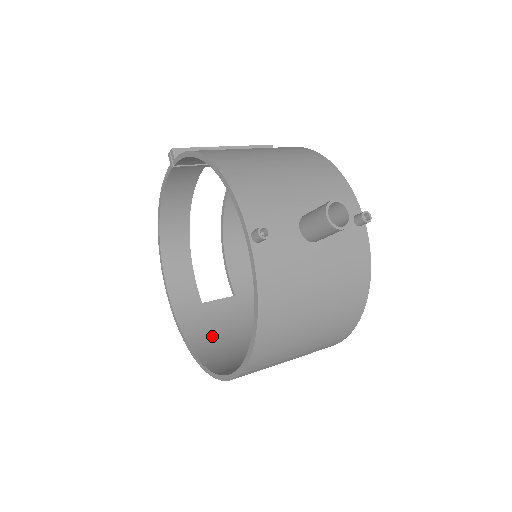
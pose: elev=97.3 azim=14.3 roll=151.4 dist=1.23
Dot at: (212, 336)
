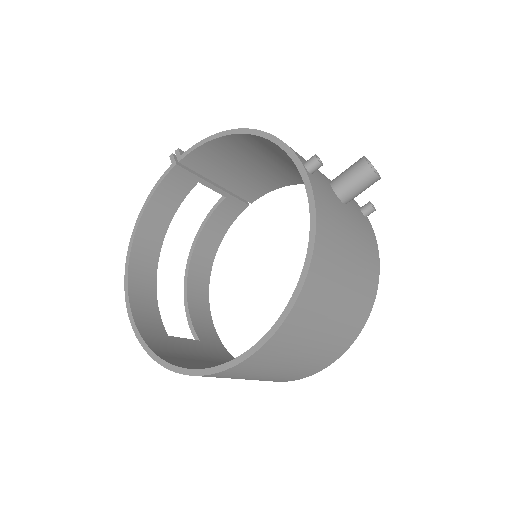
Dot at: (188, 362)
